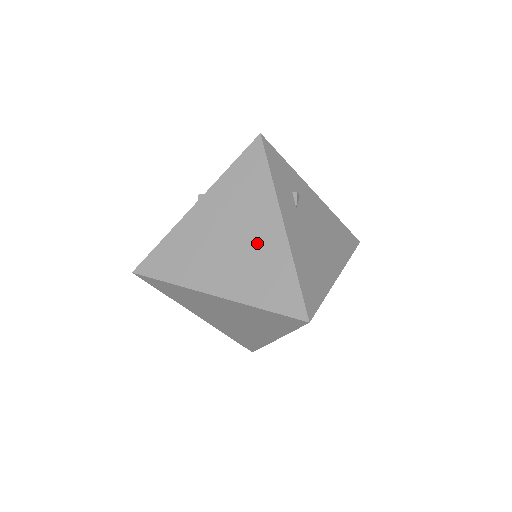
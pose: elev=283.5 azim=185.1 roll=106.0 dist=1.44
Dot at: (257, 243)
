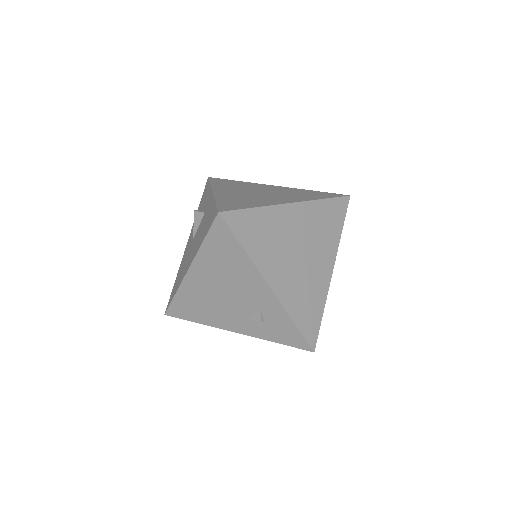
Dot at: (277, 190)
